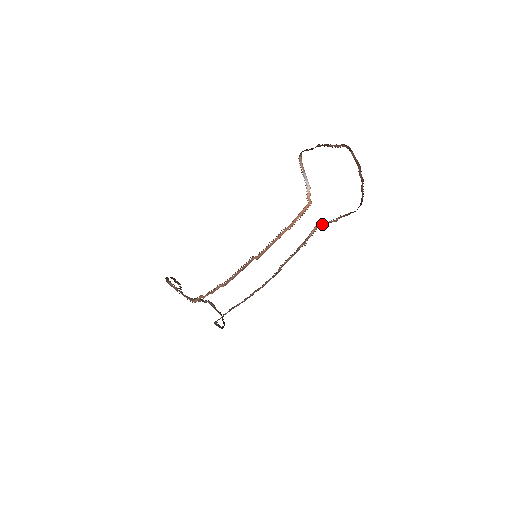
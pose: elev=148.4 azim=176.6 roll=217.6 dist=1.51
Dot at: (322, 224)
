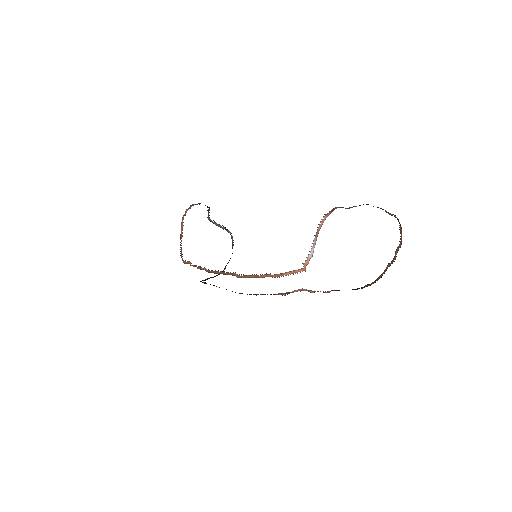
Dot at: (308, 290)
